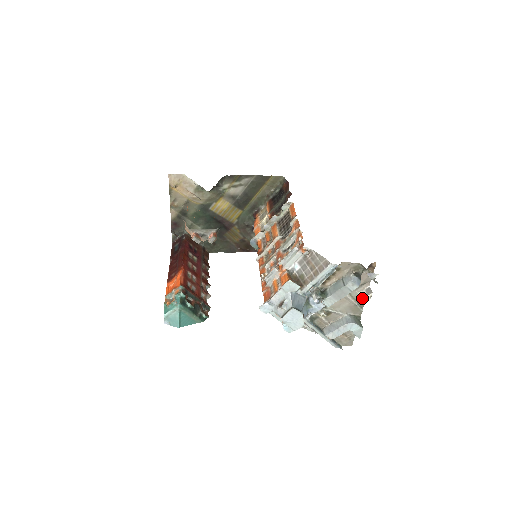
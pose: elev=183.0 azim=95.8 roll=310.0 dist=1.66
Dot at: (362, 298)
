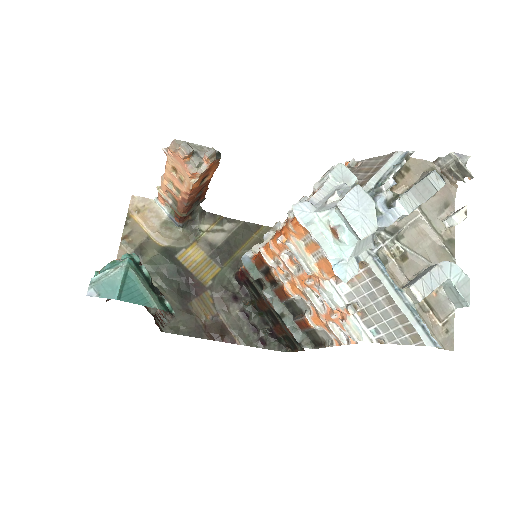
Dot at: (453, 214)
